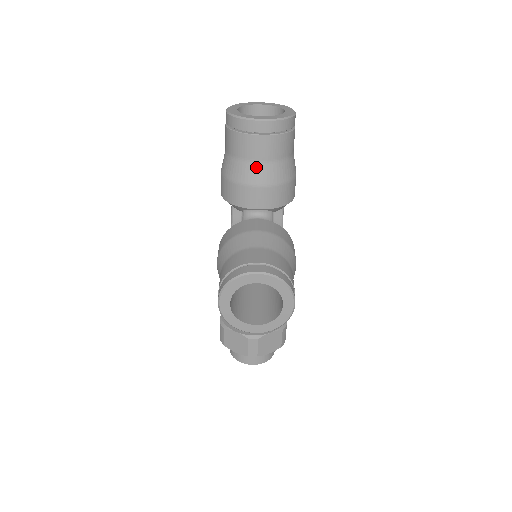
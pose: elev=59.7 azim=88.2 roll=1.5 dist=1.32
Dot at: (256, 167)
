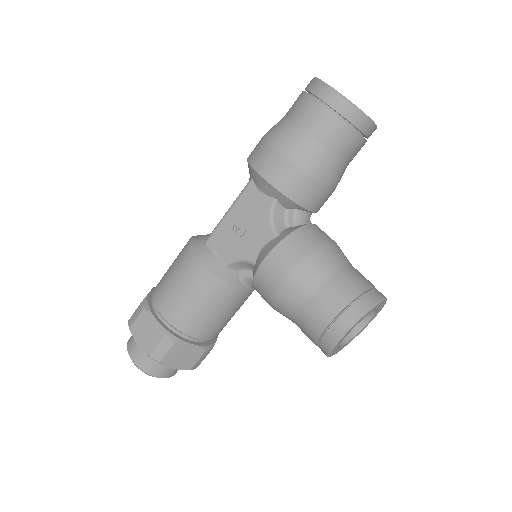
Dot at: (341, 169)
